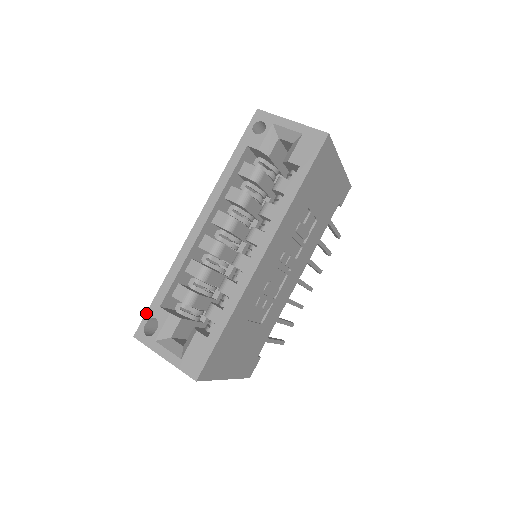
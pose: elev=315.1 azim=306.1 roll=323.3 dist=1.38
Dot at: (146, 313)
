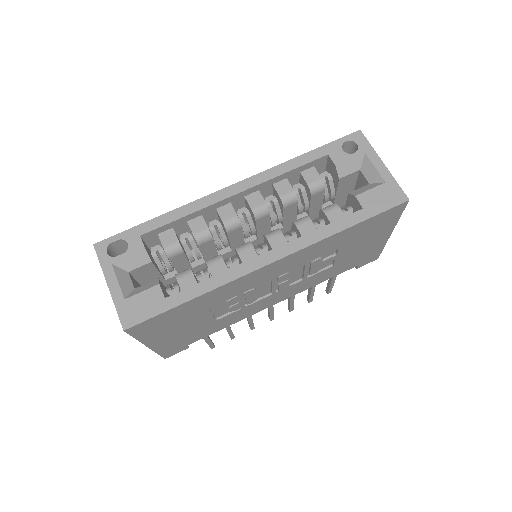
Dot at: (122, 232)
